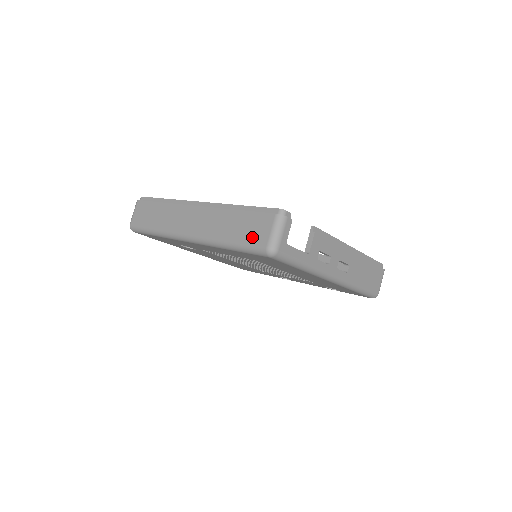
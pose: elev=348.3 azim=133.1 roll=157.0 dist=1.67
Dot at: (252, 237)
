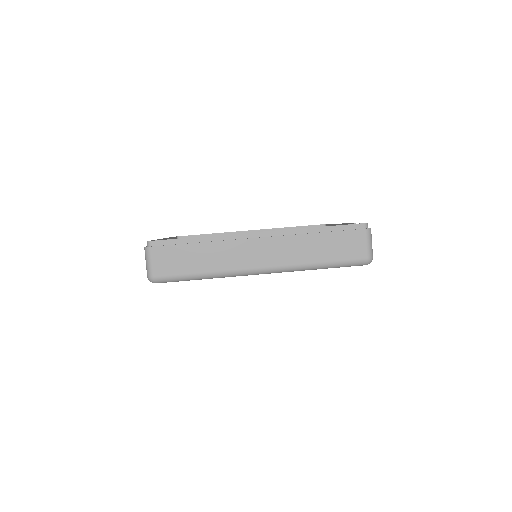
Dot at: (349, 254)
